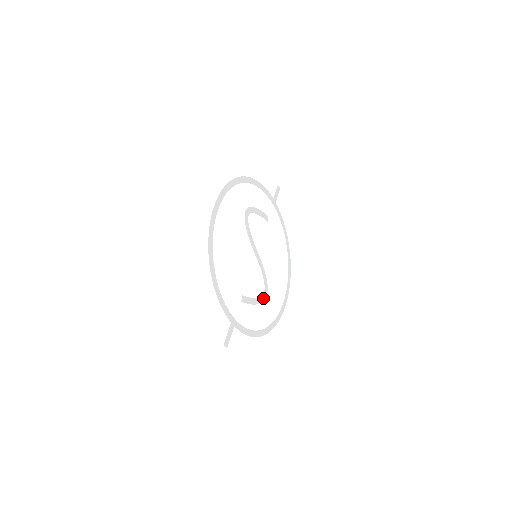
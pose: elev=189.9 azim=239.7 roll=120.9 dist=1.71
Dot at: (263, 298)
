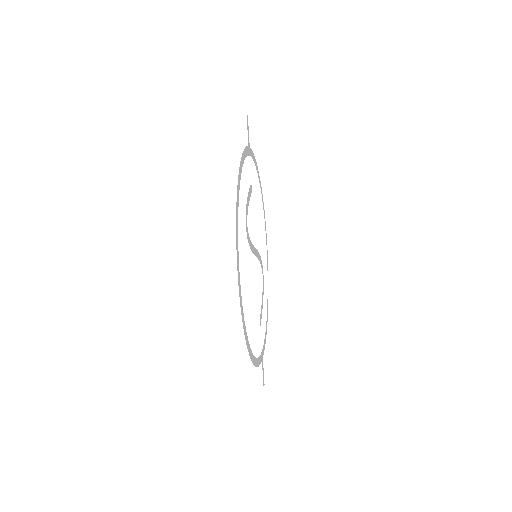
Dot at: (263, 283)
